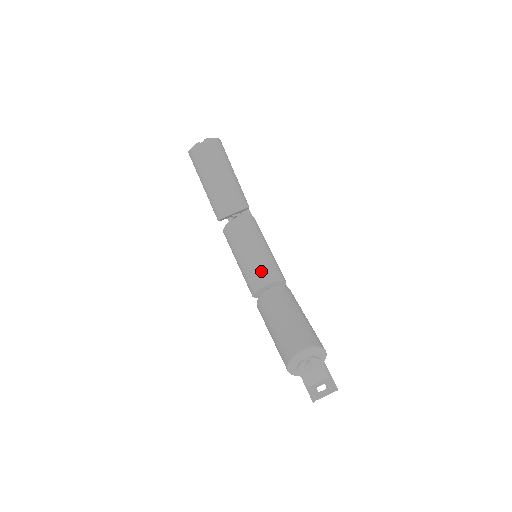
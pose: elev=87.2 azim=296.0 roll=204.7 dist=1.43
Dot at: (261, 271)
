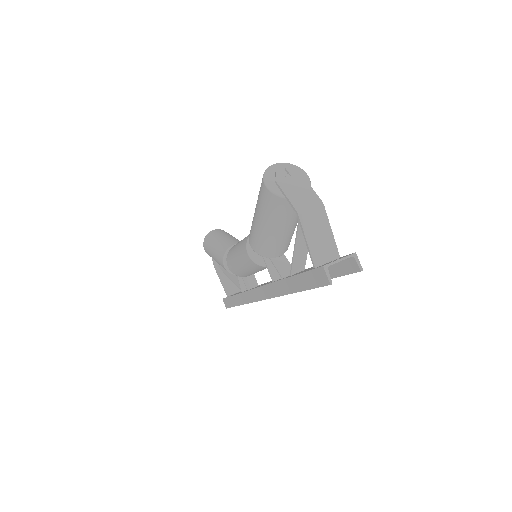
Dot at: occluded
